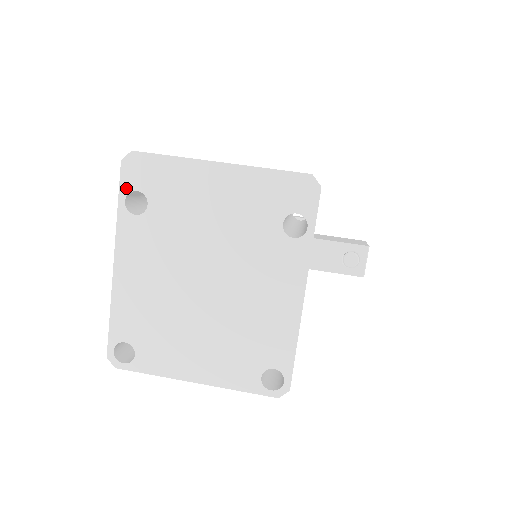
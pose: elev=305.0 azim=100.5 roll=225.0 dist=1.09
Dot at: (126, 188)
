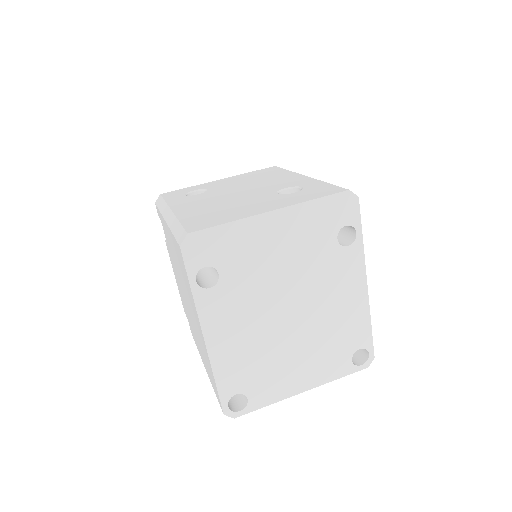
Dot at: (193, 269)
